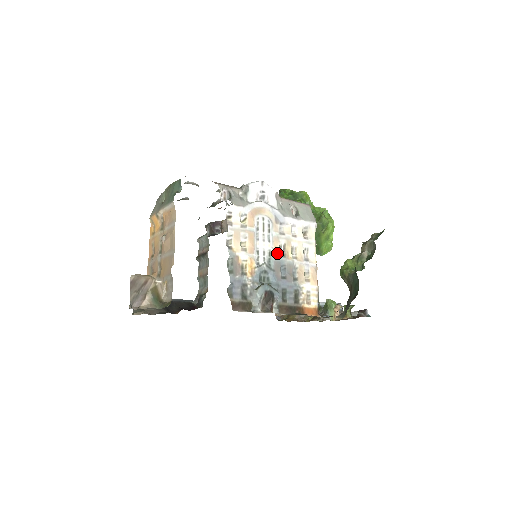
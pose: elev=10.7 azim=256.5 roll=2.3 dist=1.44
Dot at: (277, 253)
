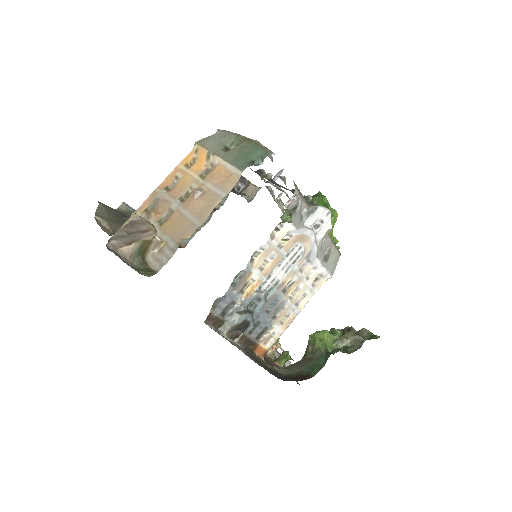
Dot at: (282, 286)
